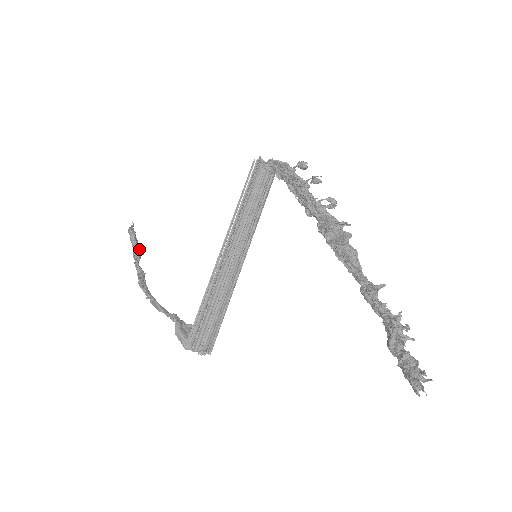
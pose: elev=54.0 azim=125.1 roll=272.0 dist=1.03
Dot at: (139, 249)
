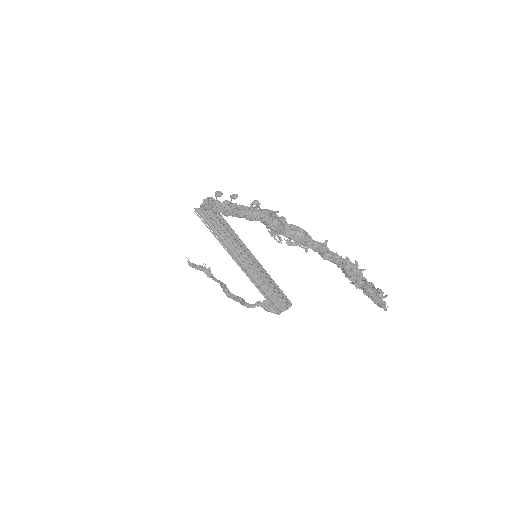
Dot at: (205, 268)
